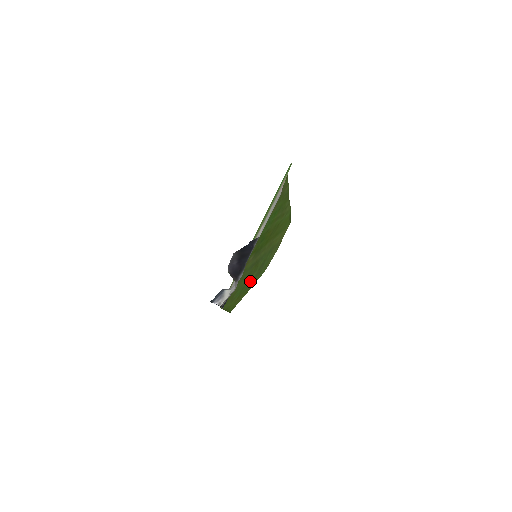
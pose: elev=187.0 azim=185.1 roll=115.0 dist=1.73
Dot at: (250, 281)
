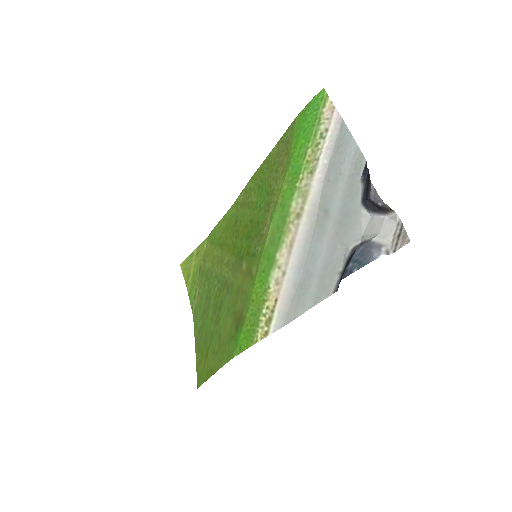
Dot at: (207, 326)
